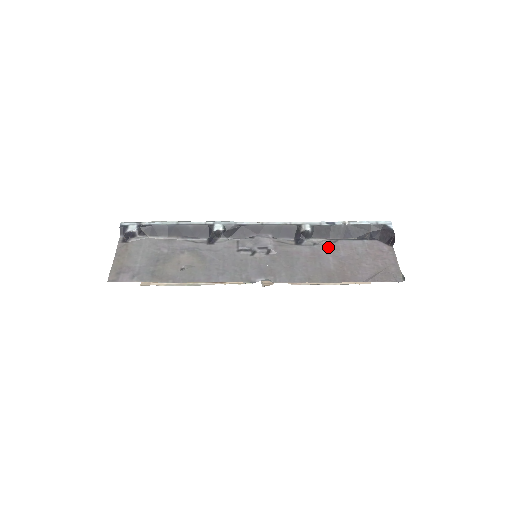
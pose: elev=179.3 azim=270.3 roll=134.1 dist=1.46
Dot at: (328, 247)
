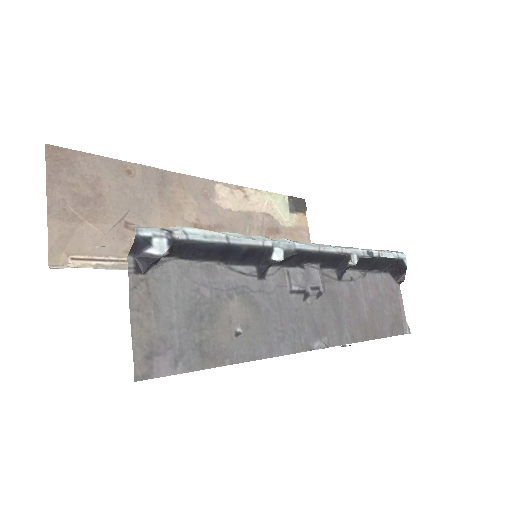
Dot at: (361, 284)
